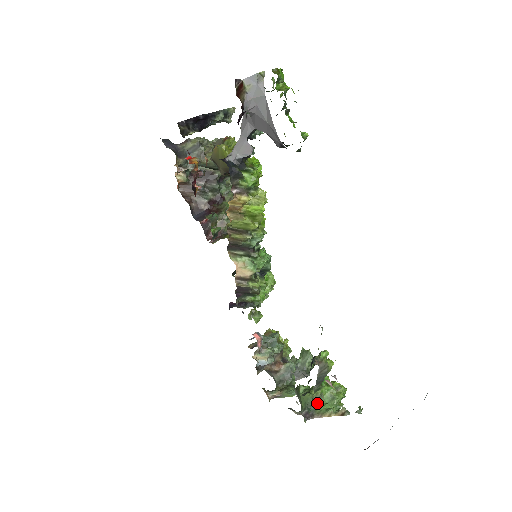
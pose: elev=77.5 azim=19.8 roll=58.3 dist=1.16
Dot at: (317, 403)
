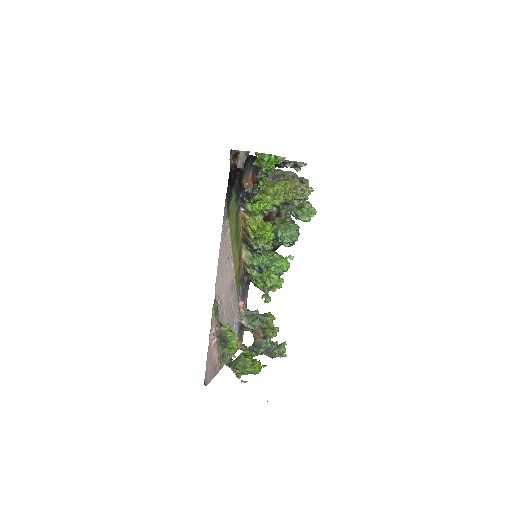
Dot at: (238, 362)
